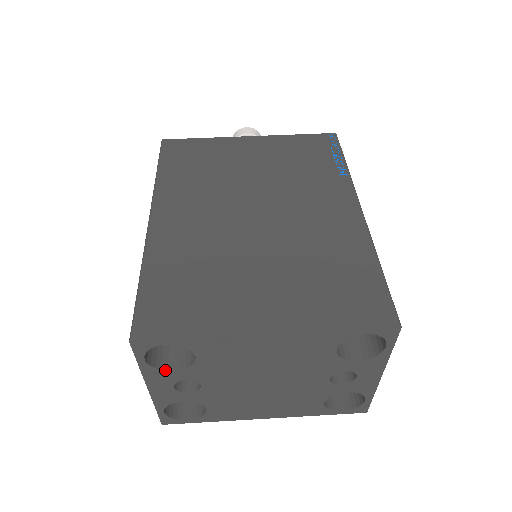
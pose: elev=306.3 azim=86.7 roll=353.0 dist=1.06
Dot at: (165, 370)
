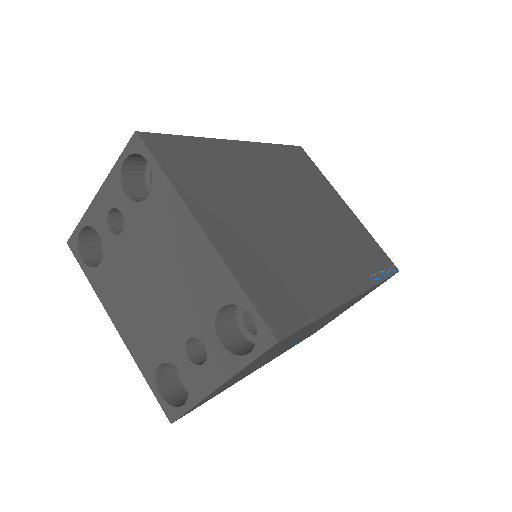
Dot at: (123, 186)
